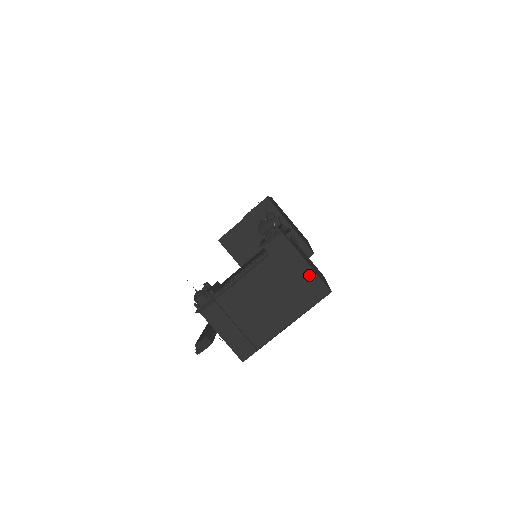
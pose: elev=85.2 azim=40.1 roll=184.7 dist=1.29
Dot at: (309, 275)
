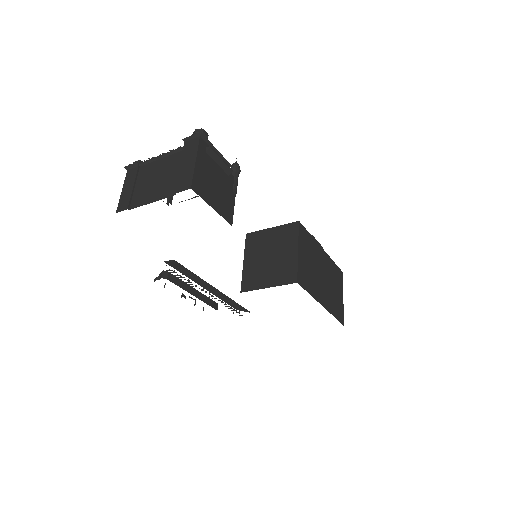
Dot at: (190, 171)
